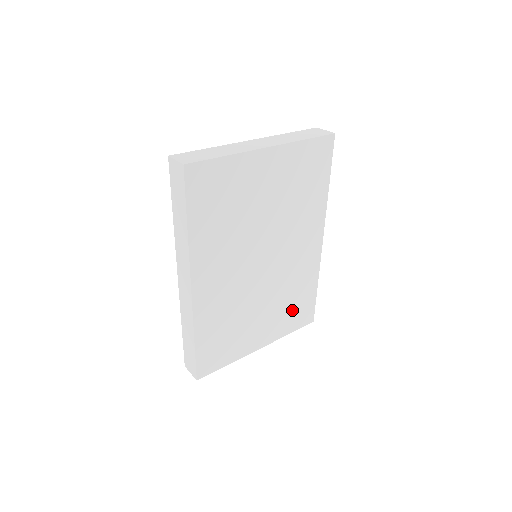
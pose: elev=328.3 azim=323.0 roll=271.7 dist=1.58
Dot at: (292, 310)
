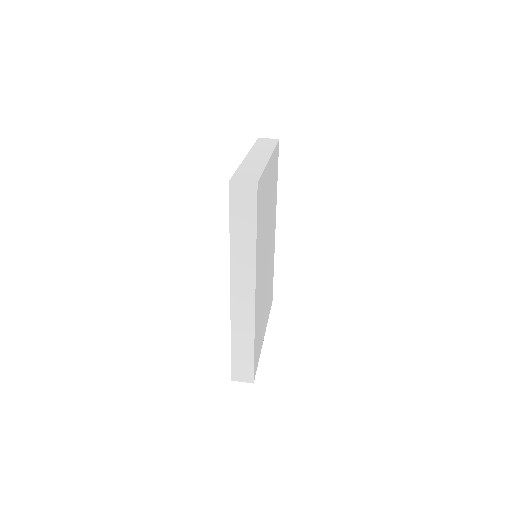
Dot at: (269, 295)
